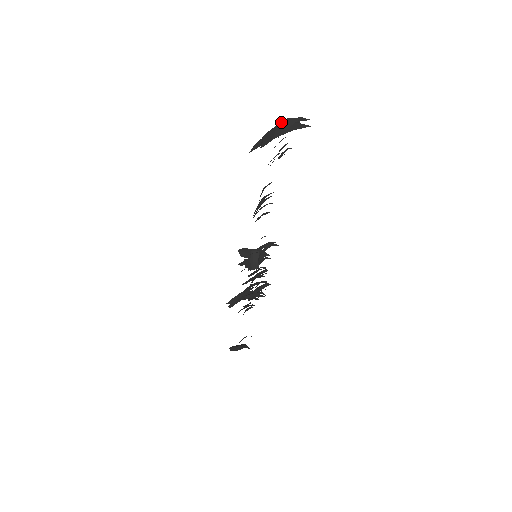
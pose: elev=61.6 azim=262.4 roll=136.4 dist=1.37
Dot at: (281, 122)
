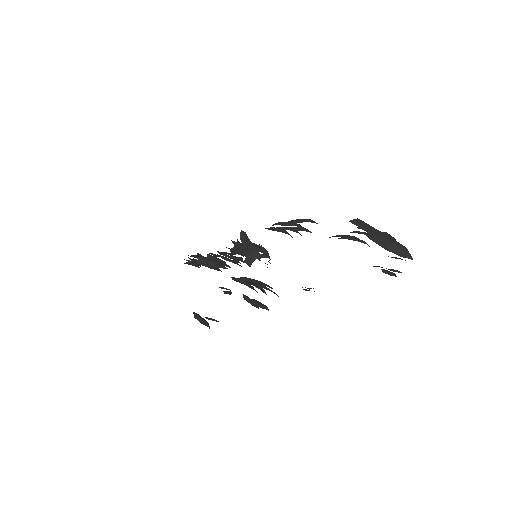
Dot at: (402, 247)
